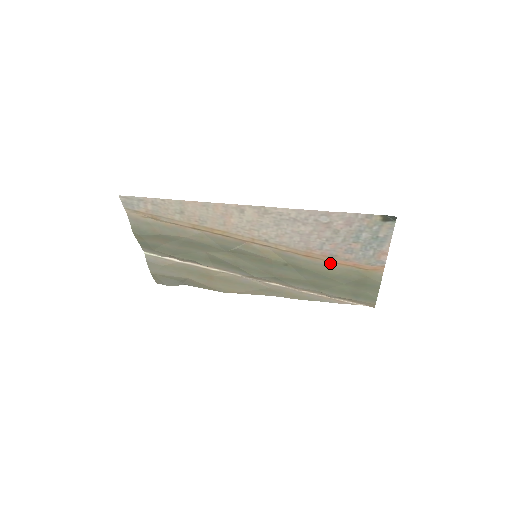
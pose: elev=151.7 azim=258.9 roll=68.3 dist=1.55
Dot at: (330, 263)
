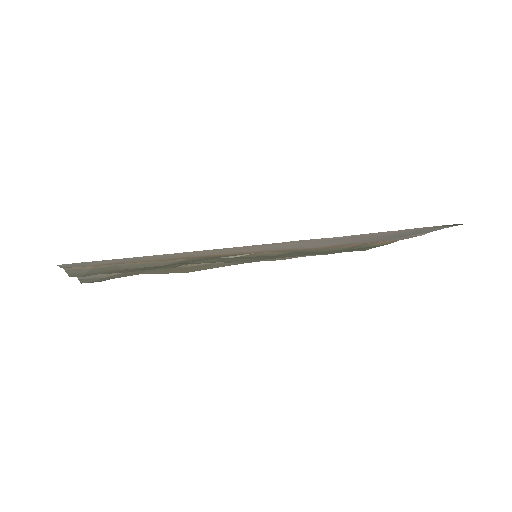
Dot at: (346, 246)
